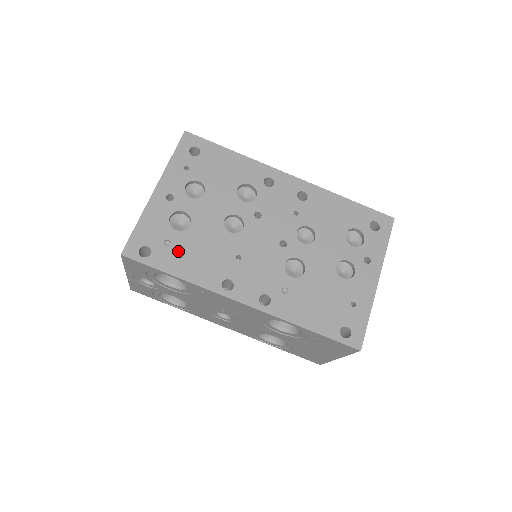
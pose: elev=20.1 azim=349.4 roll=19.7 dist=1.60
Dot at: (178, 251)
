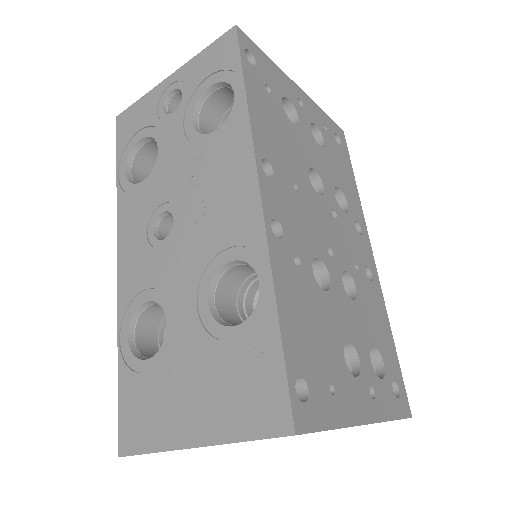
Dot at: (268, 102)
